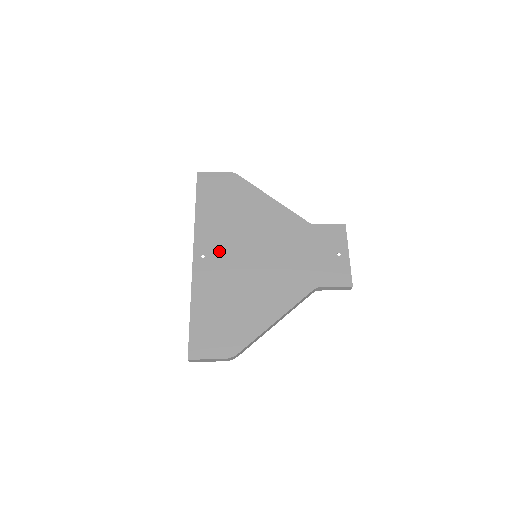
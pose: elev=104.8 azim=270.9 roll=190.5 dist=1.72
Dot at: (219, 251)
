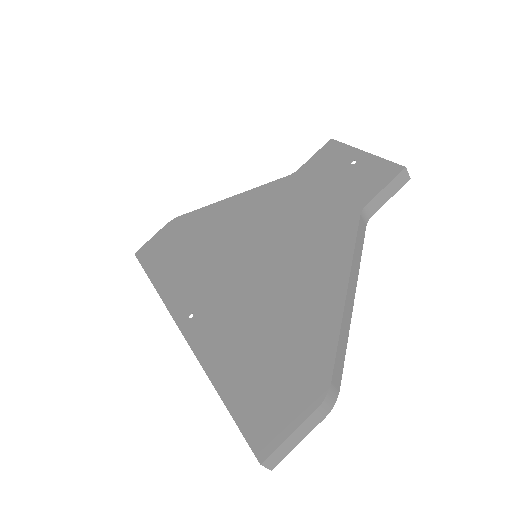
Dot at: (207, 293)
